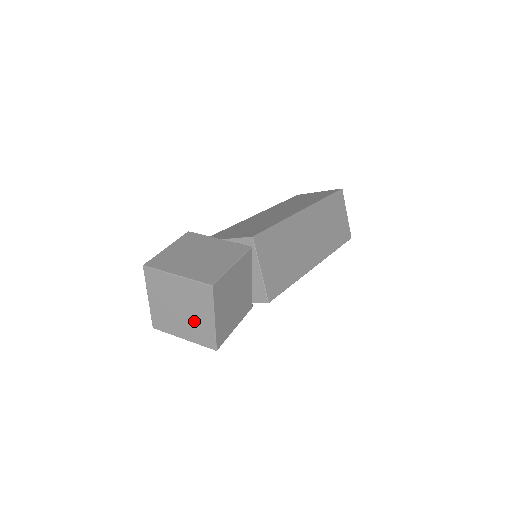
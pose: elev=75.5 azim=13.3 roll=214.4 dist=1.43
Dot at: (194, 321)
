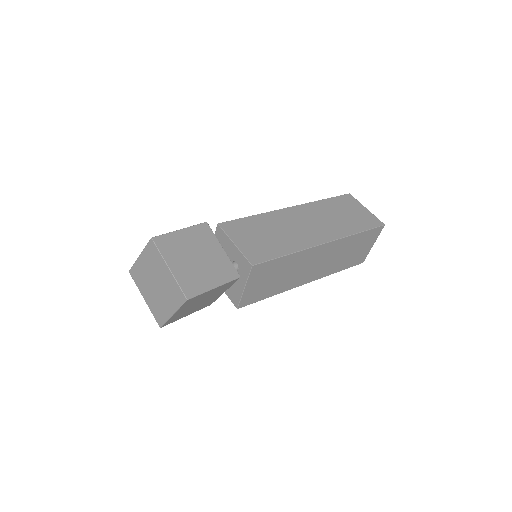
Dot at: (165, 286)
